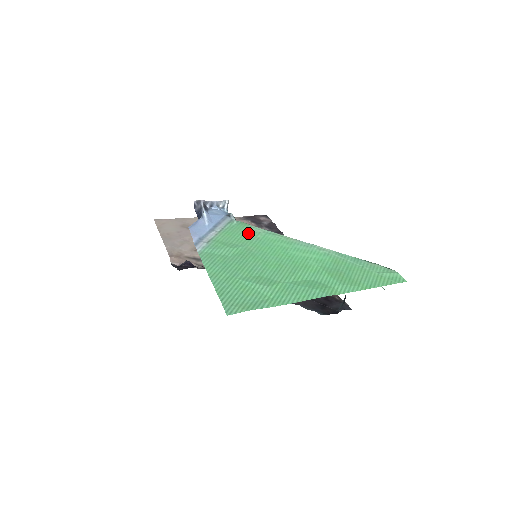
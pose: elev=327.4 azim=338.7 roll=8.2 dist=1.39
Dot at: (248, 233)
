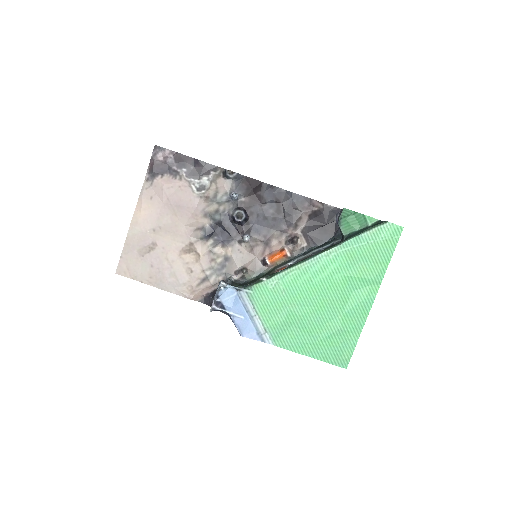
Dot at: (273, 293)
